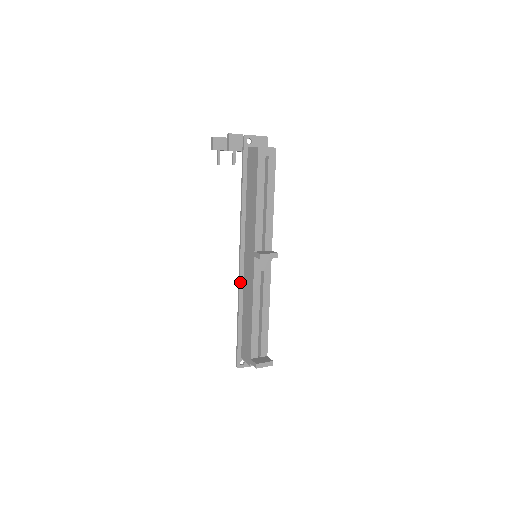
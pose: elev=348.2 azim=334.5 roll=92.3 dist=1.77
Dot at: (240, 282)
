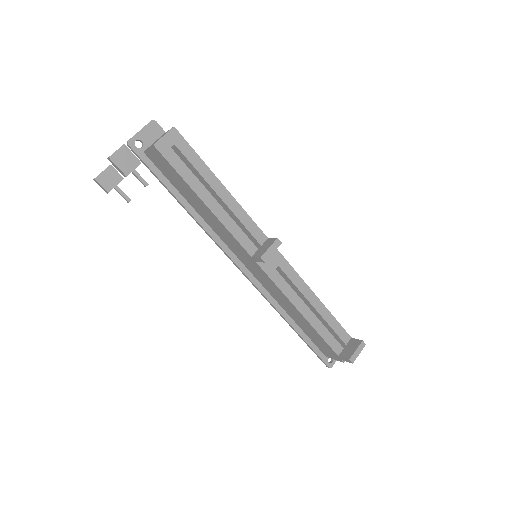
Dot at: (262, 293)
